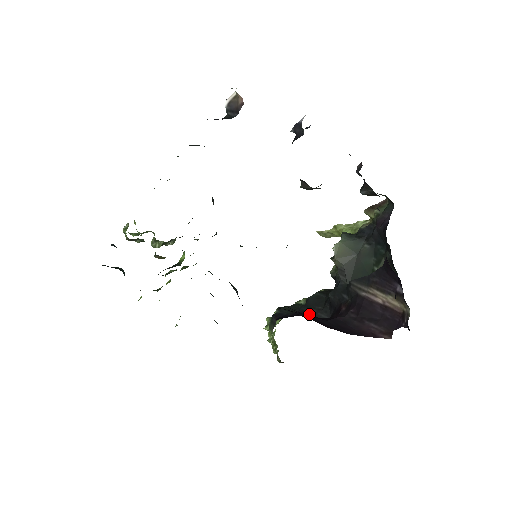
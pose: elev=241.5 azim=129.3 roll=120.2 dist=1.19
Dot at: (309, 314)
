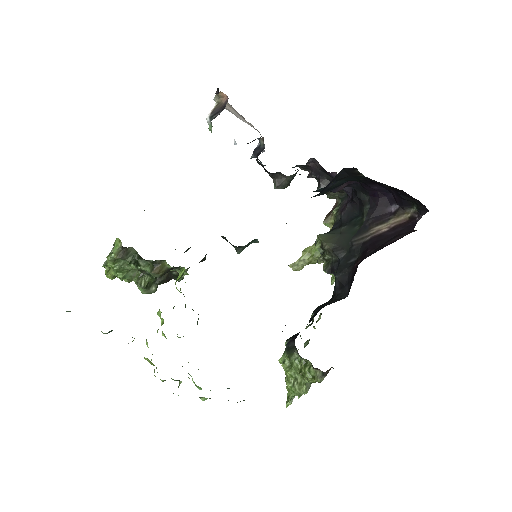
Dot at: occluded
